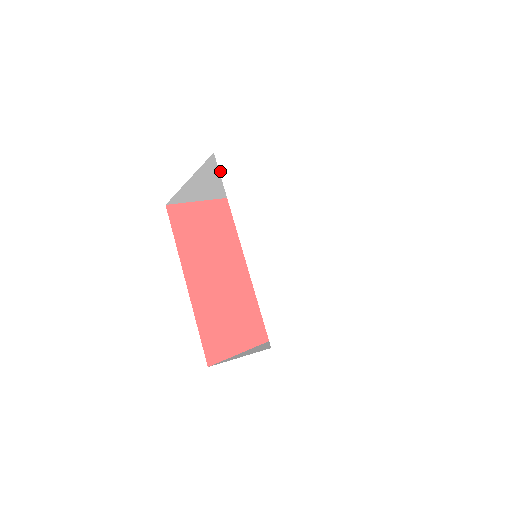
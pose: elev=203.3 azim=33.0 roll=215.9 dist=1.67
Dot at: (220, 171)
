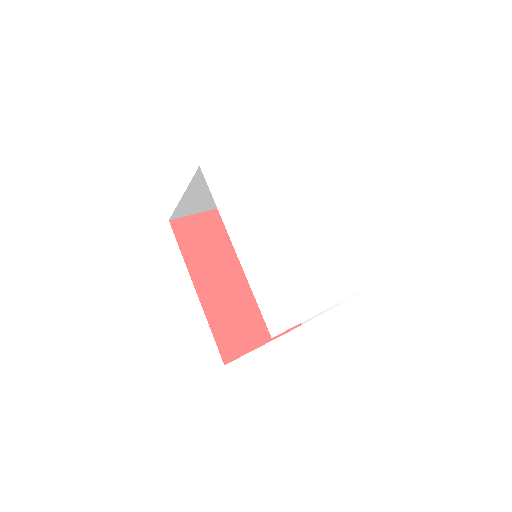
Dot at: (207, 182)
